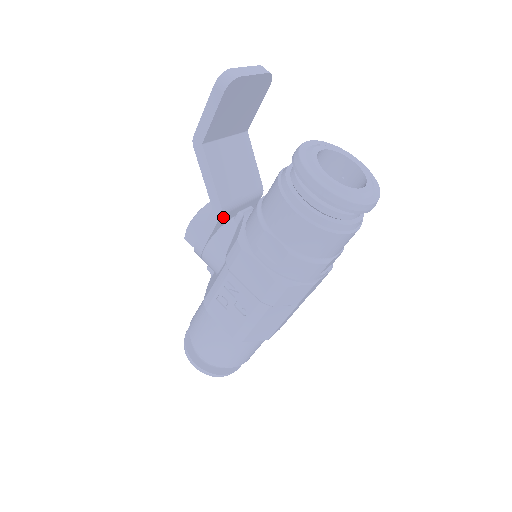
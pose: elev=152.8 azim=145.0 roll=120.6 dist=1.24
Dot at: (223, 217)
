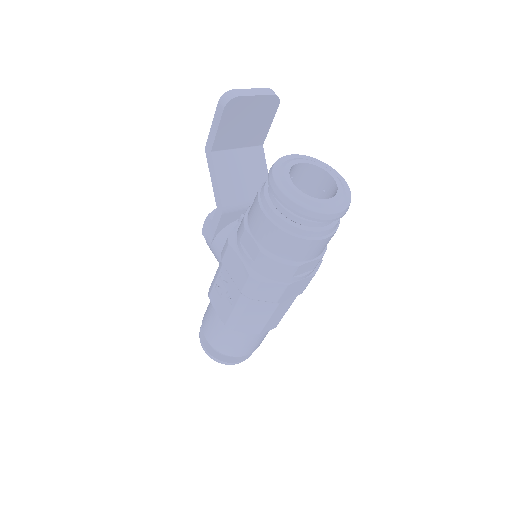
Dot at: (226, 216)
